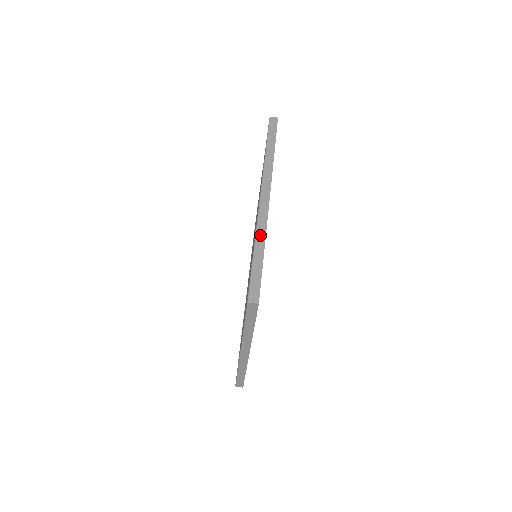
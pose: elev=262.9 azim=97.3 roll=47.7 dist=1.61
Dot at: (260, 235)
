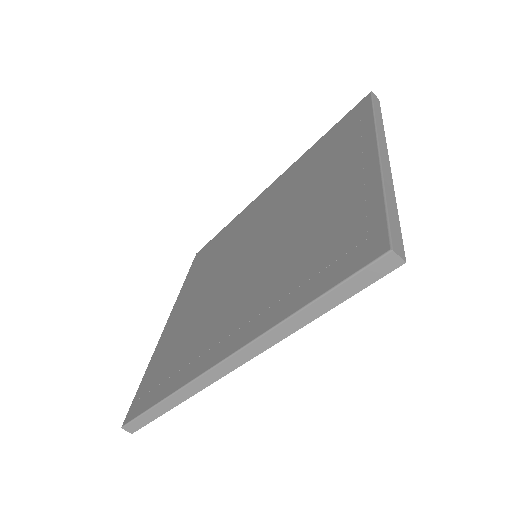
Dot at: (179, 396)
